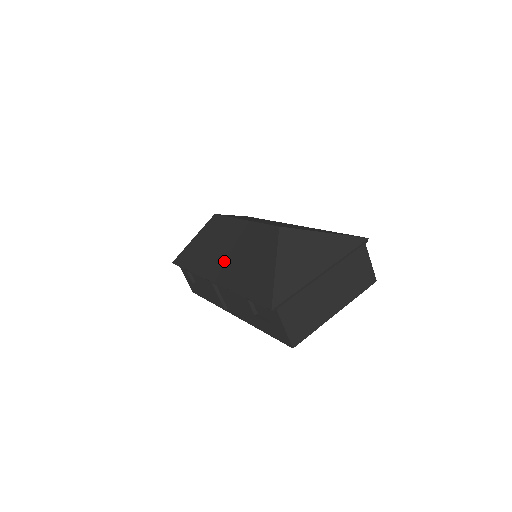
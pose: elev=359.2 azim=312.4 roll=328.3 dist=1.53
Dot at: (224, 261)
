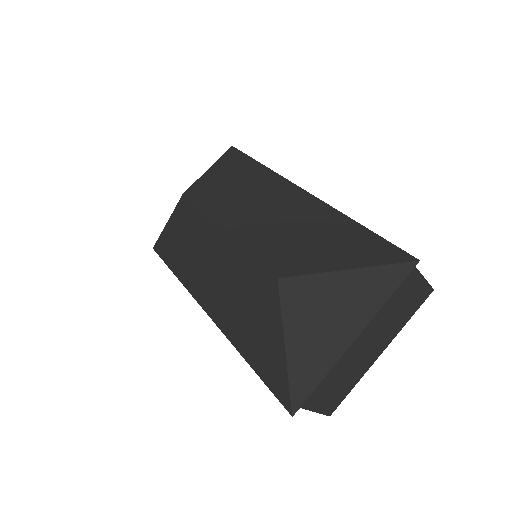
Dot at: (214, 291)
